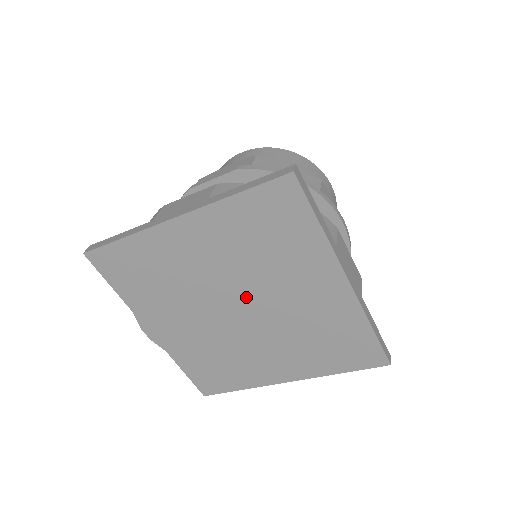
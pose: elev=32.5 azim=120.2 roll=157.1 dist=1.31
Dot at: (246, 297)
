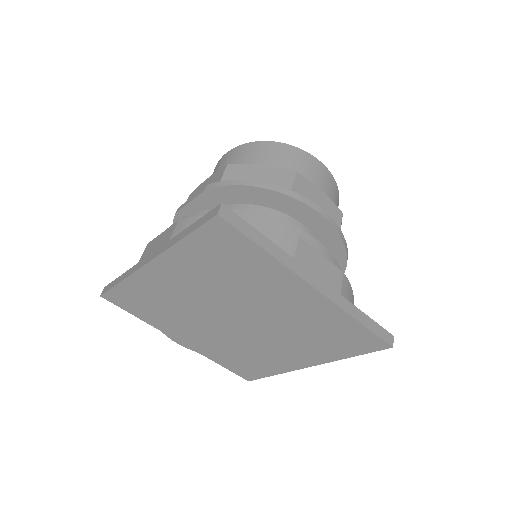
Dot at: (237, 311)
